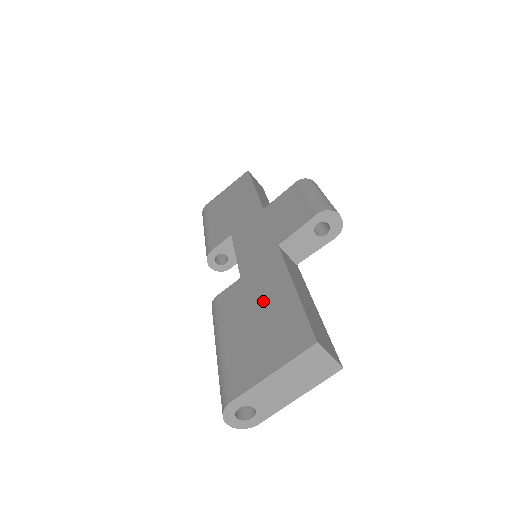
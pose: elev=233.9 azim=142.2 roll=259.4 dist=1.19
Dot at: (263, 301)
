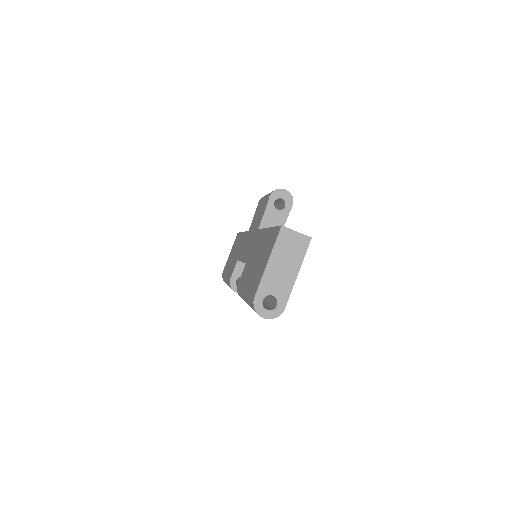
Dot at: (257, 252)
